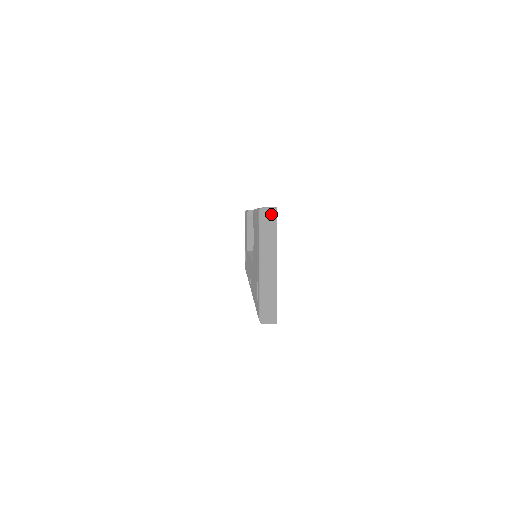
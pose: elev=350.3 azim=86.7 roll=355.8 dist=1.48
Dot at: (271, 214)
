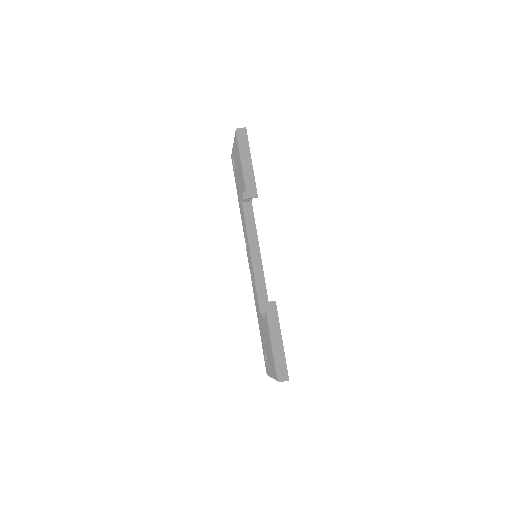
Dot at: occluded
